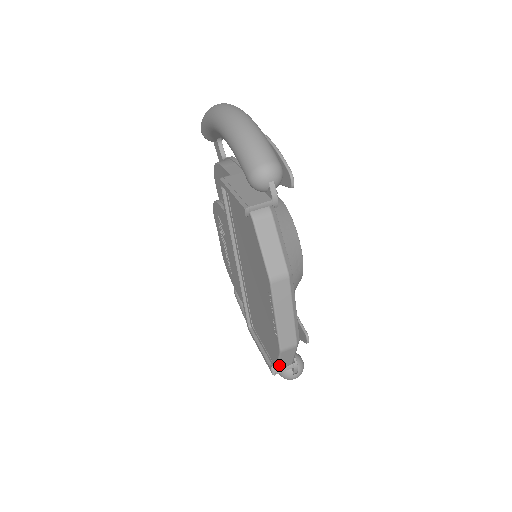
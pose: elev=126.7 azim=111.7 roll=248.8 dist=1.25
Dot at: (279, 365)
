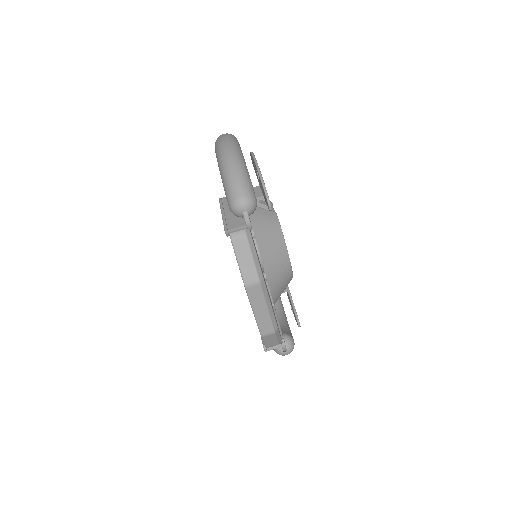
Dot at: (266, 345)
